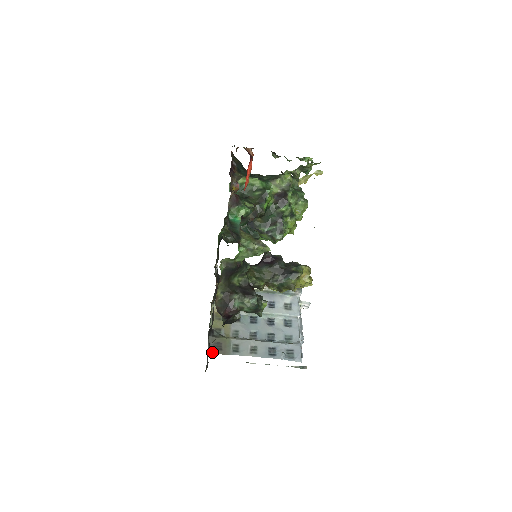
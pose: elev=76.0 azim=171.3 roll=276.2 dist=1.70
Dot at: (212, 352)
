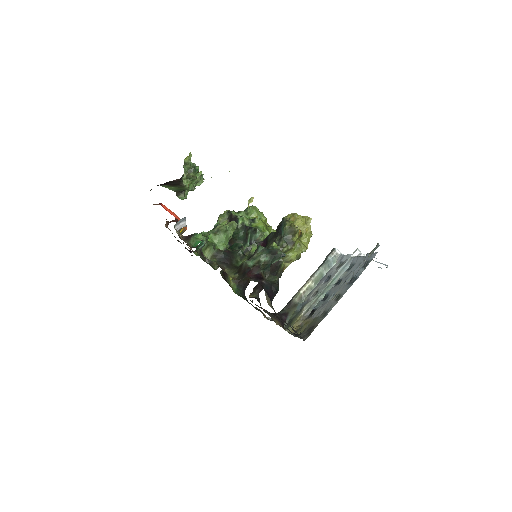
Dot at: (308, 336)
